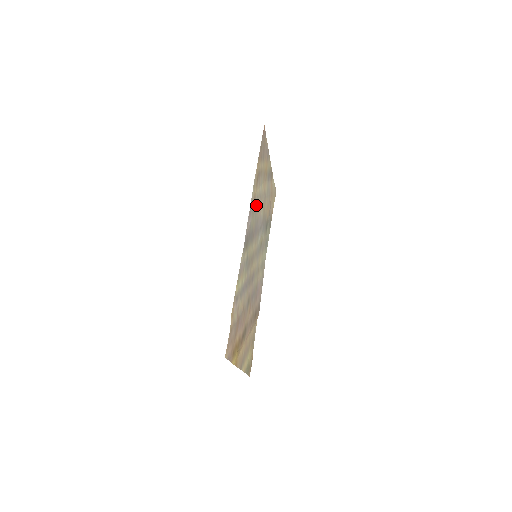
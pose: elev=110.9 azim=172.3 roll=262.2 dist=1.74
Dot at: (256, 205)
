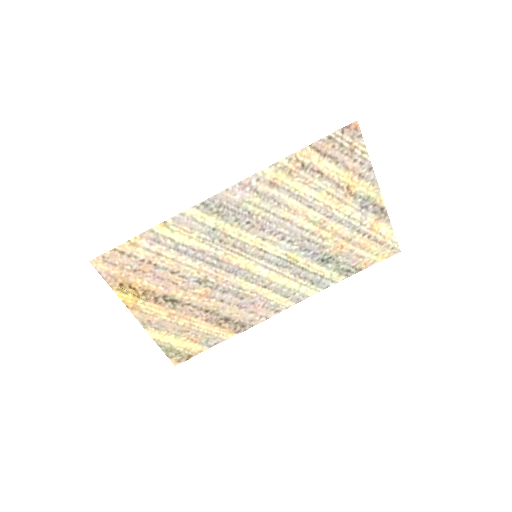
Dot at: (281, 197)
